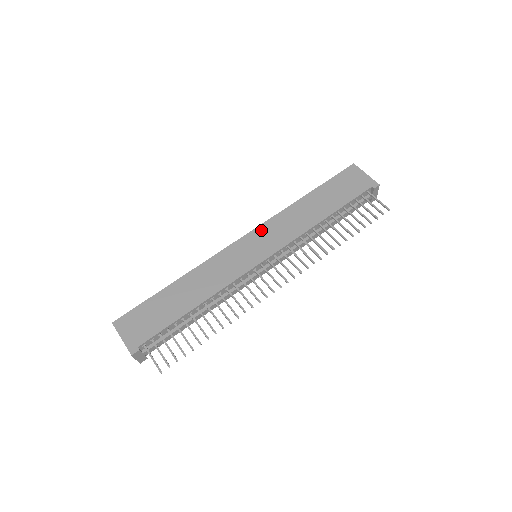
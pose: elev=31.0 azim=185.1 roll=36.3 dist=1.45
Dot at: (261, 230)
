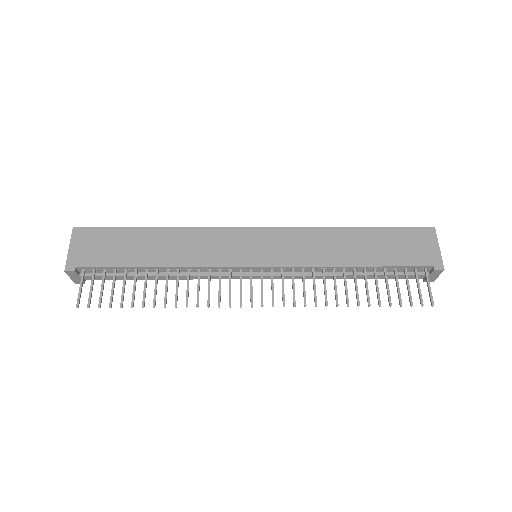
Dot at: (279, 233)
